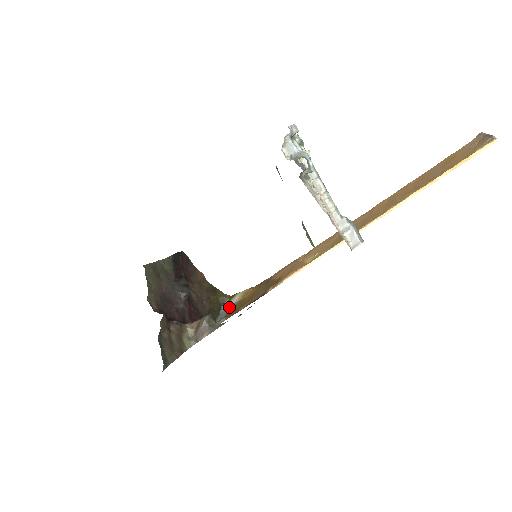
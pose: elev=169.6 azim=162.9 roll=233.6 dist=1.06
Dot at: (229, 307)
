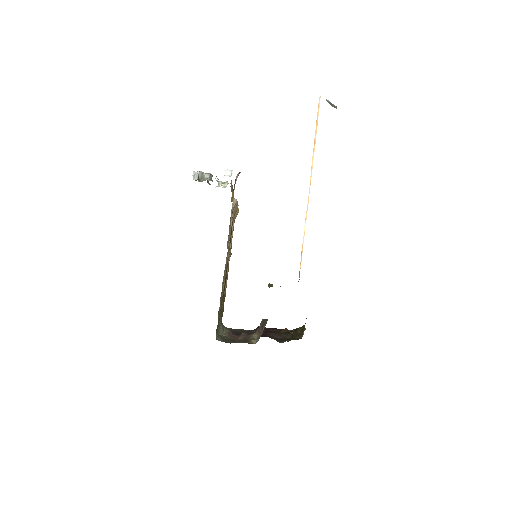
Dot at: occluded
